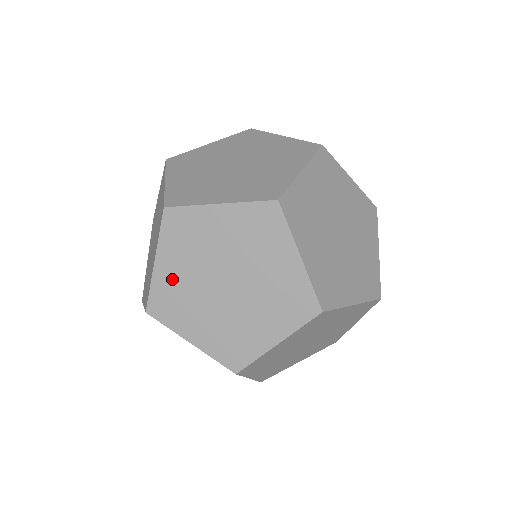
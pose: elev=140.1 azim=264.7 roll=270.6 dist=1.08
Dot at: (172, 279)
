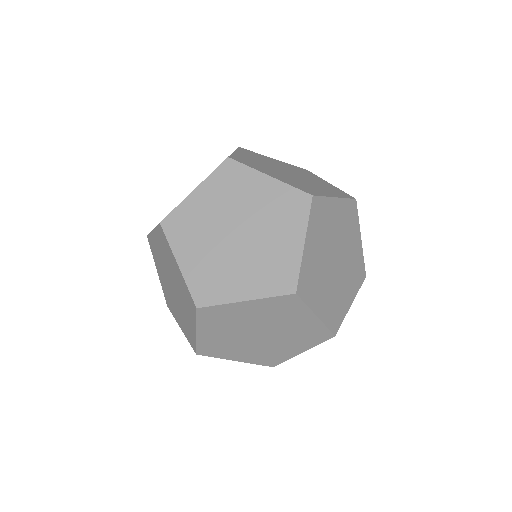
Dot at: (198, 209)
